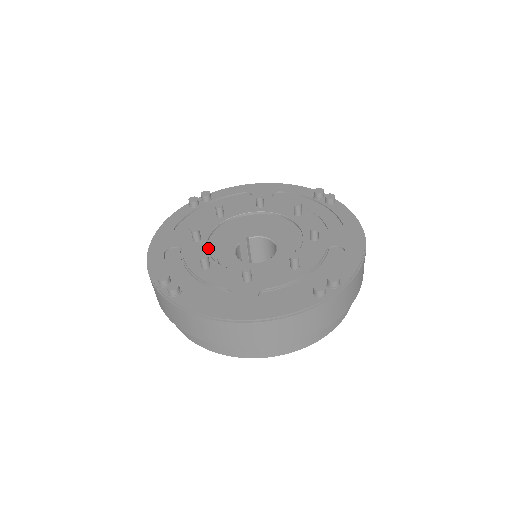
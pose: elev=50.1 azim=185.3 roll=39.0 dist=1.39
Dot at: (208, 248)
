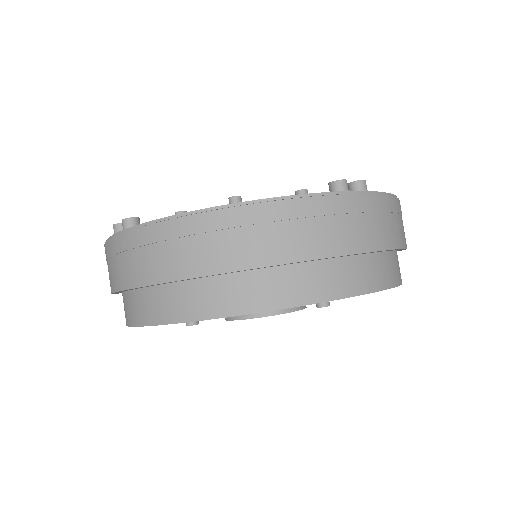
Dot at: occluded
